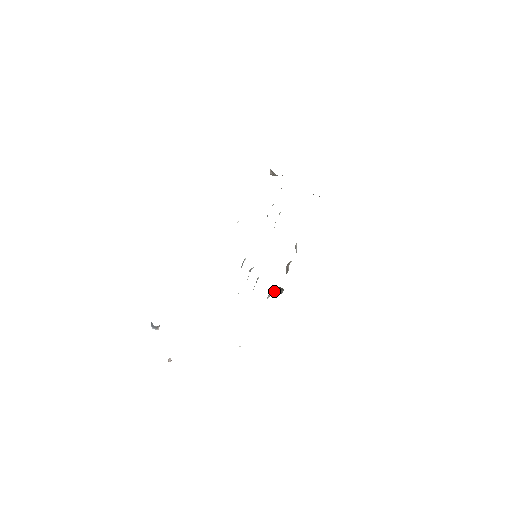
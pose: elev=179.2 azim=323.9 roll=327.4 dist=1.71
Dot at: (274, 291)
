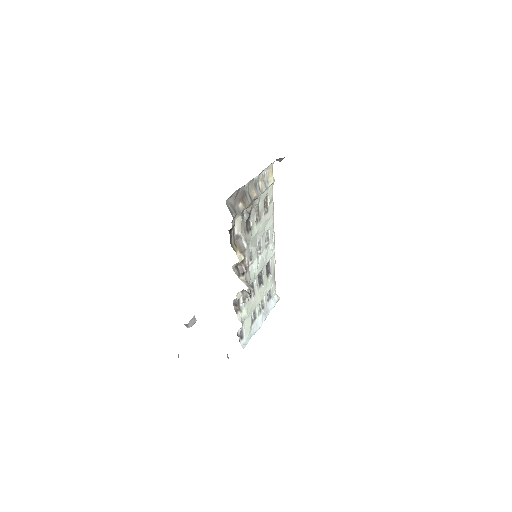
Dot at: (247, 295)
